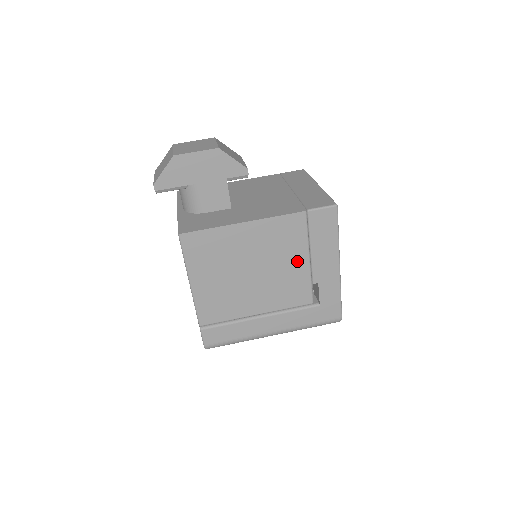
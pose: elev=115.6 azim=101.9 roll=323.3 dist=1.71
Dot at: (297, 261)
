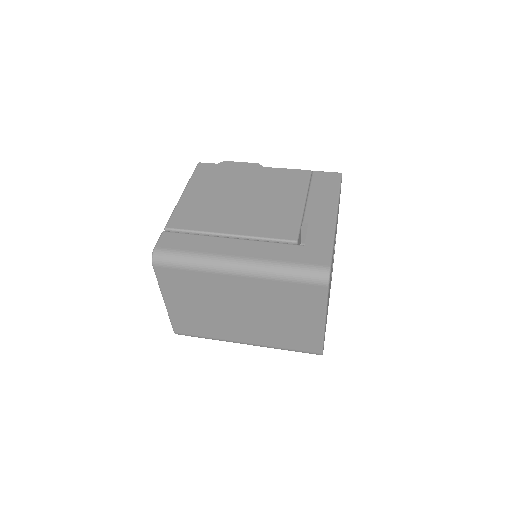
Dot at: (291, 201)
